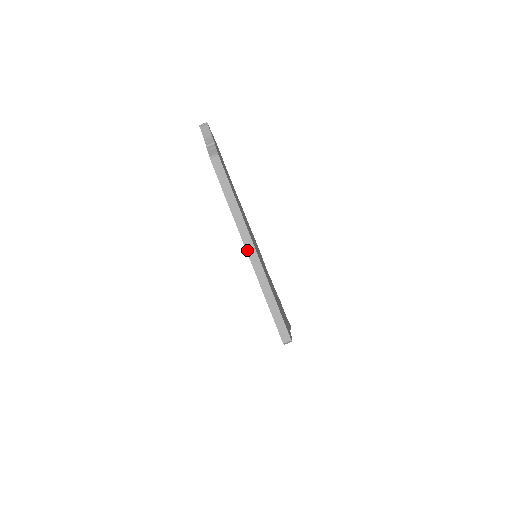
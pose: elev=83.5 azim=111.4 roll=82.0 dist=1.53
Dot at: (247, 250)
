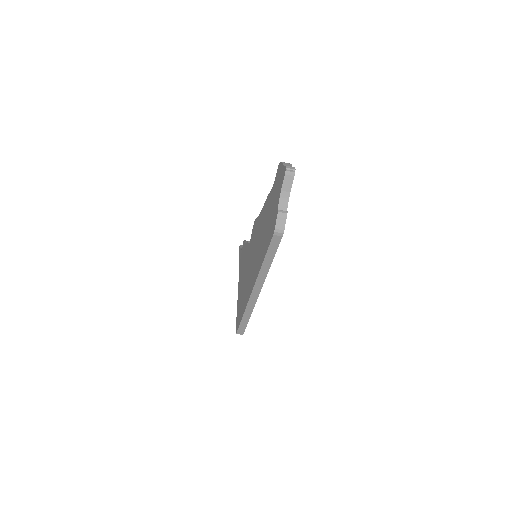
Dot at: (254, 289)
